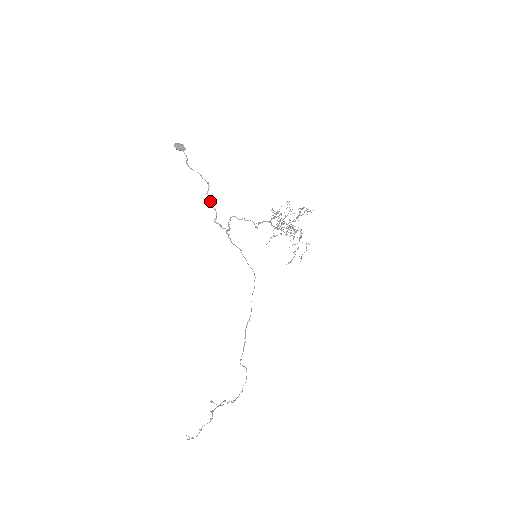
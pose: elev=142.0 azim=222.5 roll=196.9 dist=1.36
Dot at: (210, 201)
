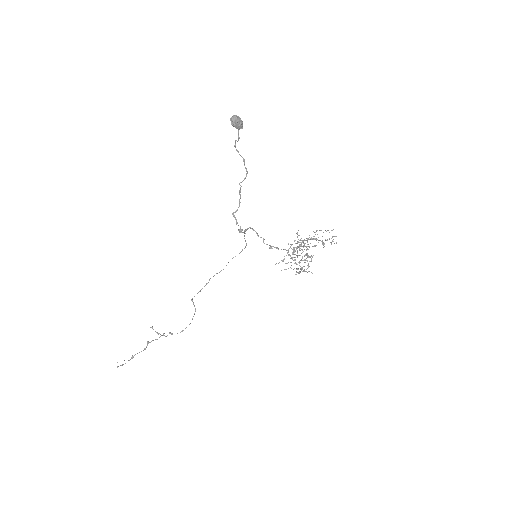
Dot at: (239, 192)
